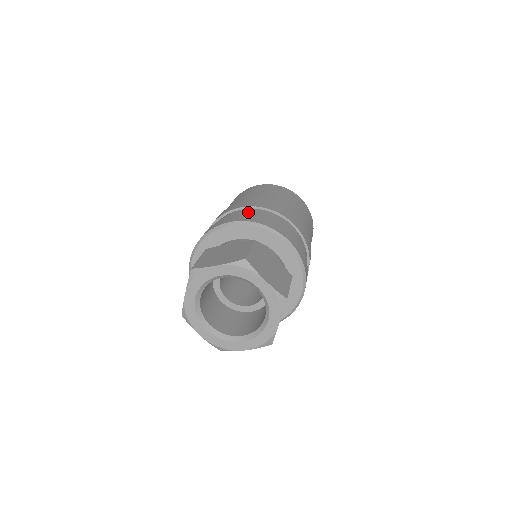
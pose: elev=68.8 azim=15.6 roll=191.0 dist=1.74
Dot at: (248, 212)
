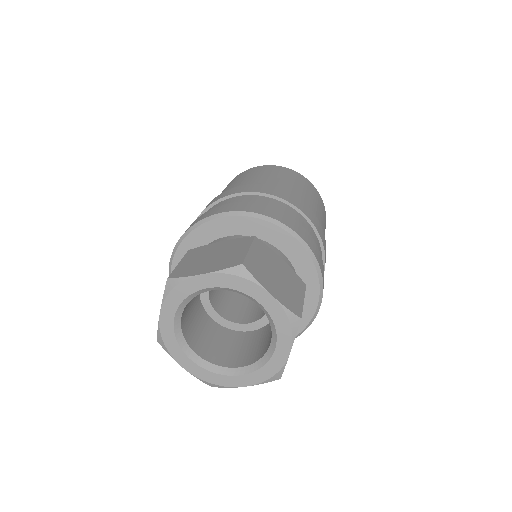
Dot at: occluded
